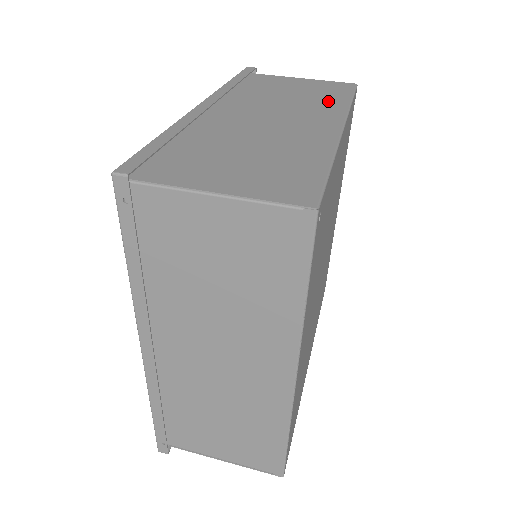
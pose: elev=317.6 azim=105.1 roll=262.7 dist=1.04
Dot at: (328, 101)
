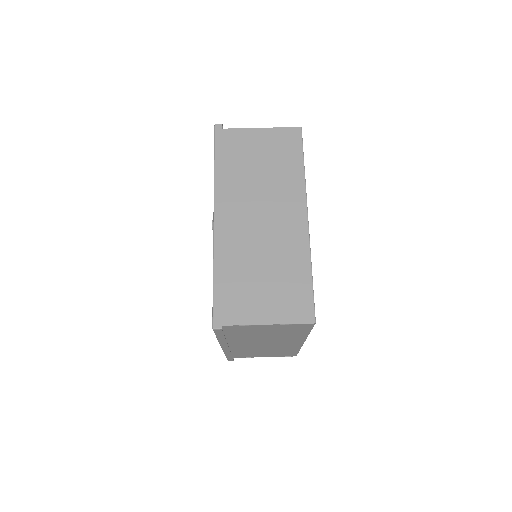
Dot at: (289, 174)
